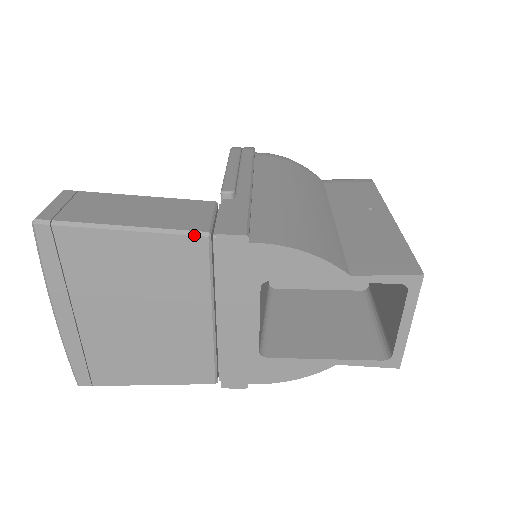
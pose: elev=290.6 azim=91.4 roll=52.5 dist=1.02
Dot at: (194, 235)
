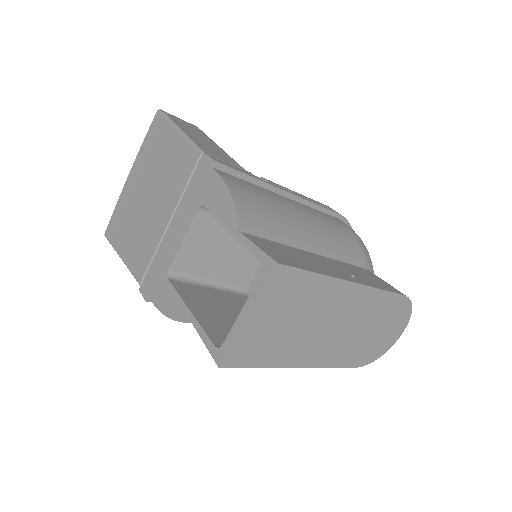
Dot at: (197, 149)
